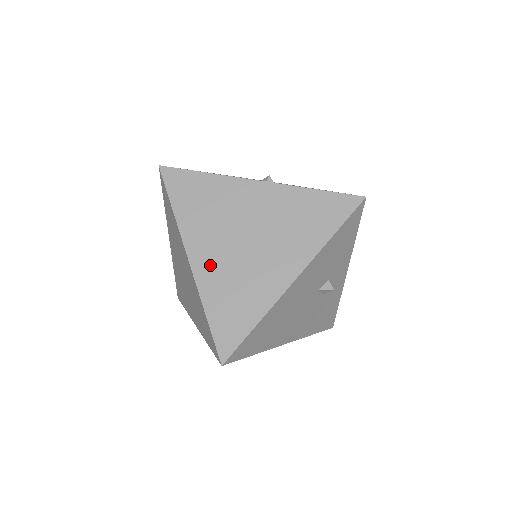
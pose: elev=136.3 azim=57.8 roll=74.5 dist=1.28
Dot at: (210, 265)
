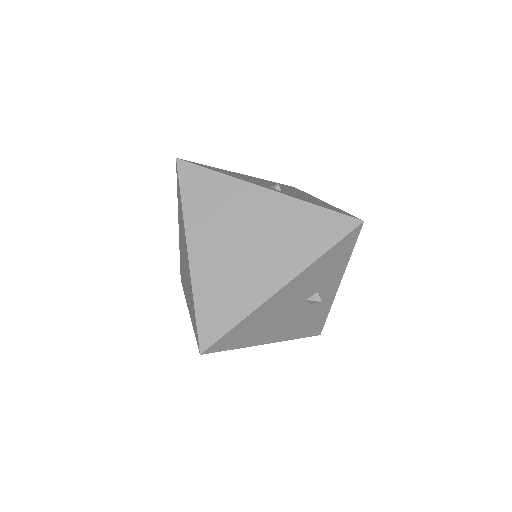
Dot at: (206, 260)
